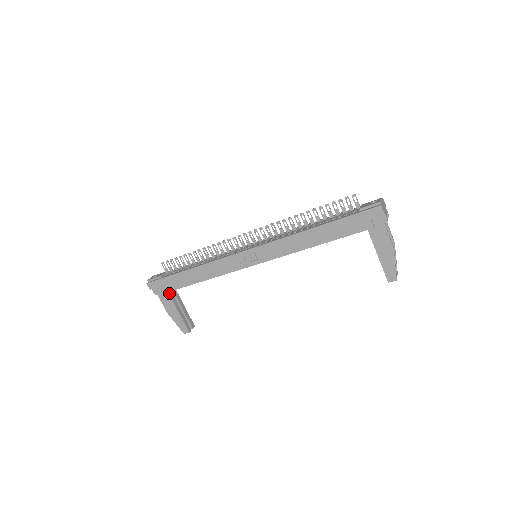
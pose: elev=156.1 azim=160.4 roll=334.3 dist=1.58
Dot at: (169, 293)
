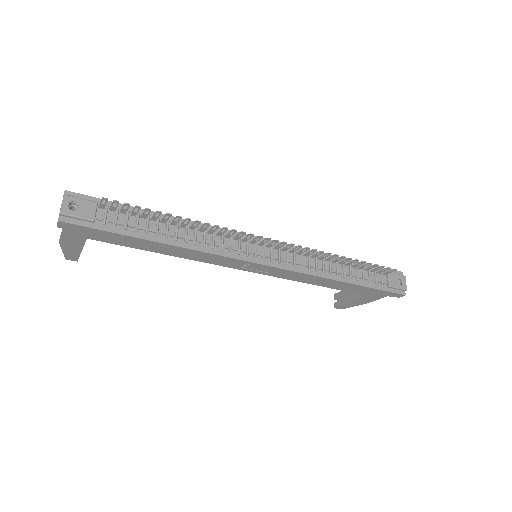
Dot at: occluded
